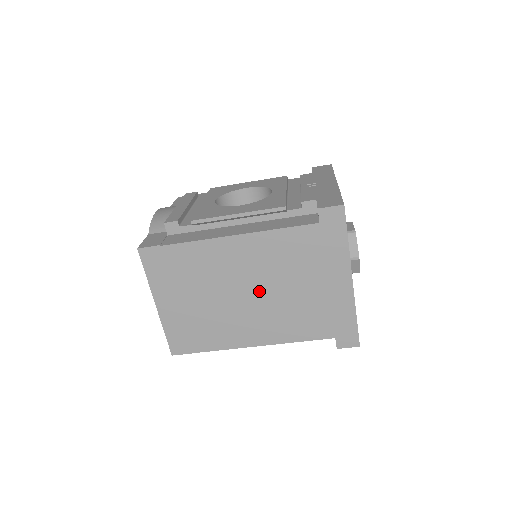
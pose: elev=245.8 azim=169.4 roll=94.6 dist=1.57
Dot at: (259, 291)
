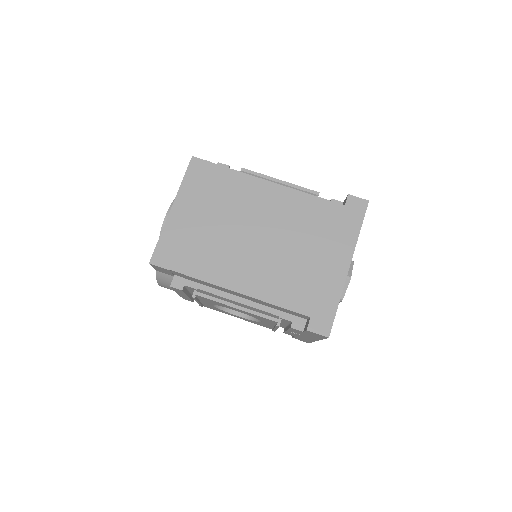
Dot at: (268, 238)
